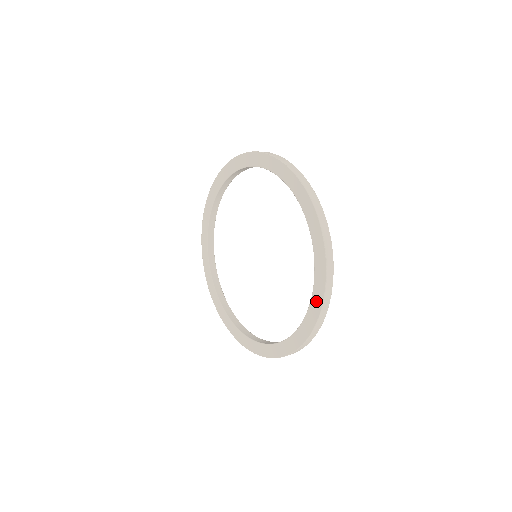
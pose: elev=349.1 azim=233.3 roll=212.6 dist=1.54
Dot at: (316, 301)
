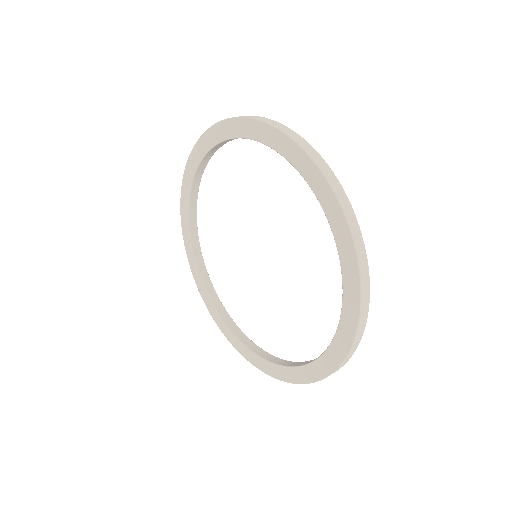
Dot at: (300, 375)
